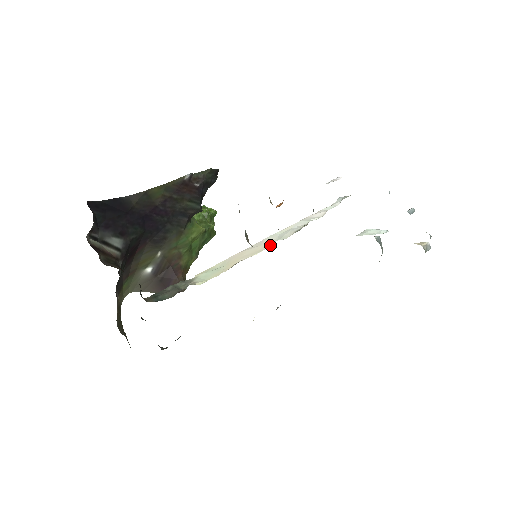
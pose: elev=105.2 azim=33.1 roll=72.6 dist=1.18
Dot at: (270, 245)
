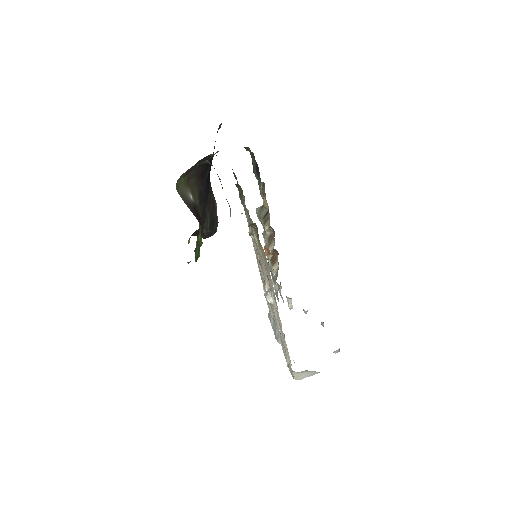
Dot at: (272, 249)
